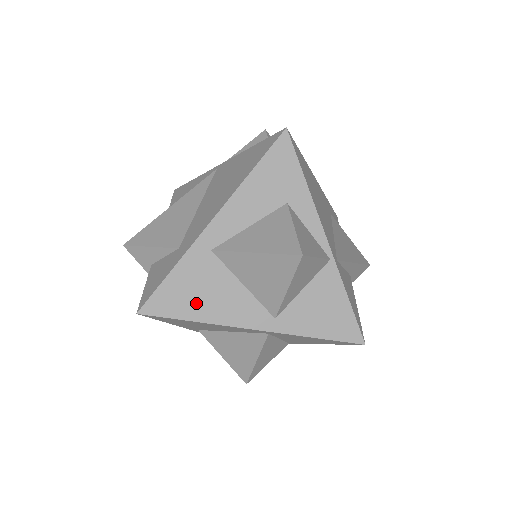
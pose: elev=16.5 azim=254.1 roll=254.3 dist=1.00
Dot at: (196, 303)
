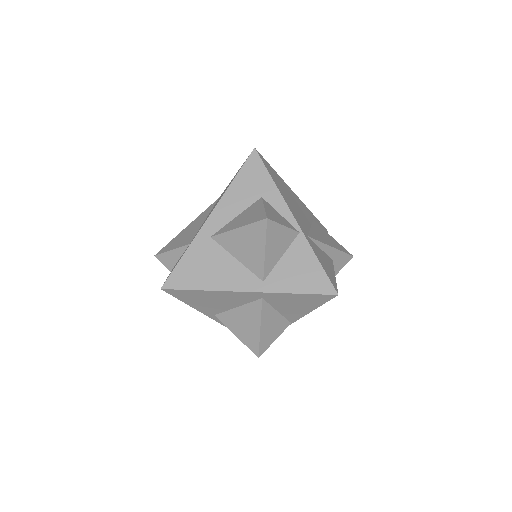
Dot at: (203, 276)
